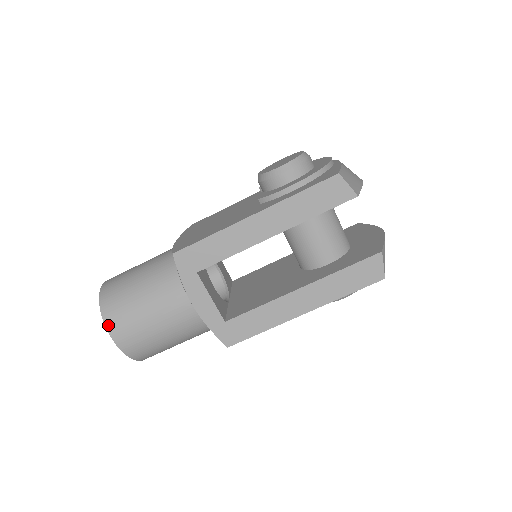
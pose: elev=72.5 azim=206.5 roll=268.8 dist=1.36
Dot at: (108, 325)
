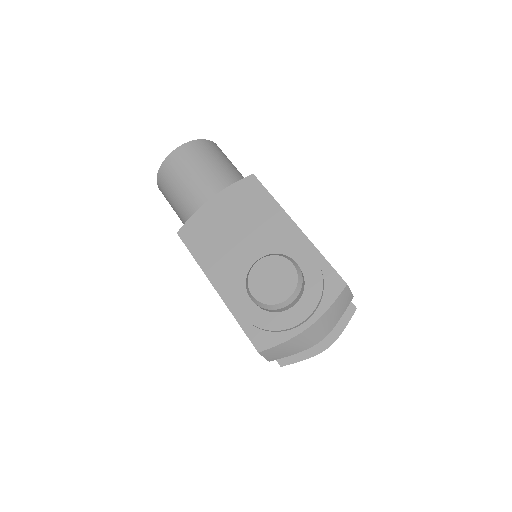
Dot at: (158, 186)
